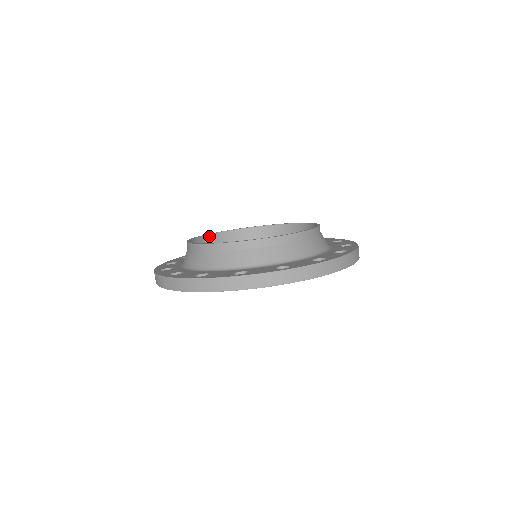
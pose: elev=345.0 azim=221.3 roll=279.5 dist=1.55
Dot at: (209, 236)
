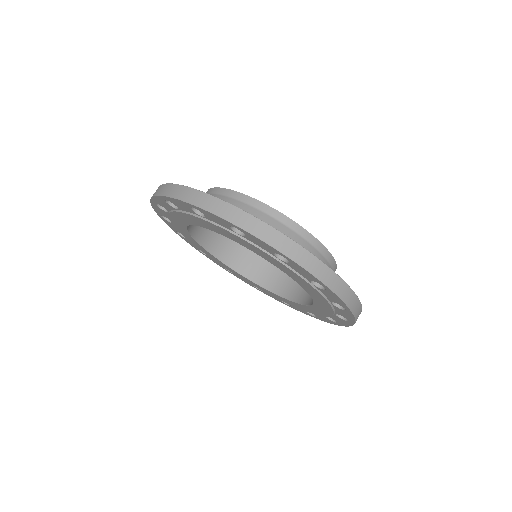
Dot at: occluded
